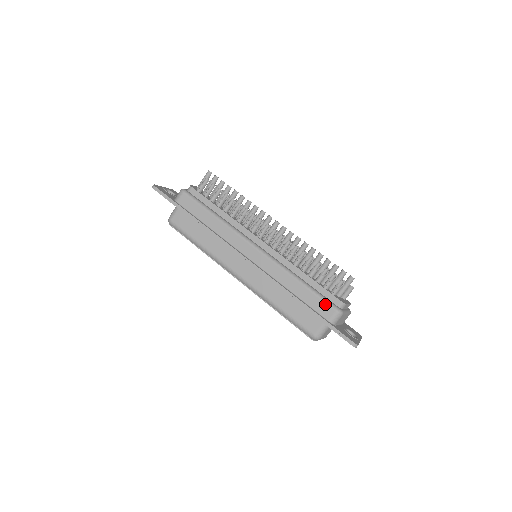
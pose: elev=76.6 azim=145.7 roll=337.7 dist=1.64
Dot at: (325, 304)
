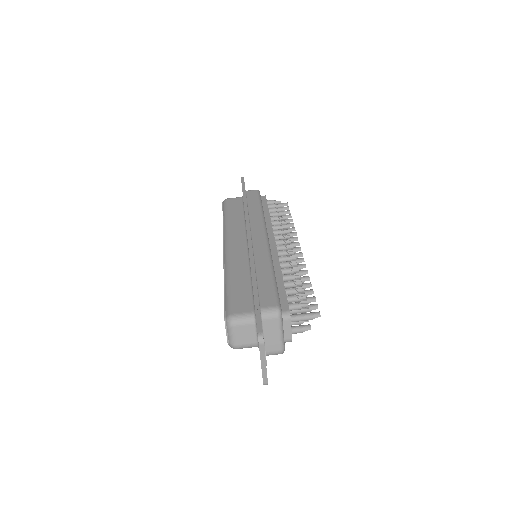
Dot at: (273, 296)
